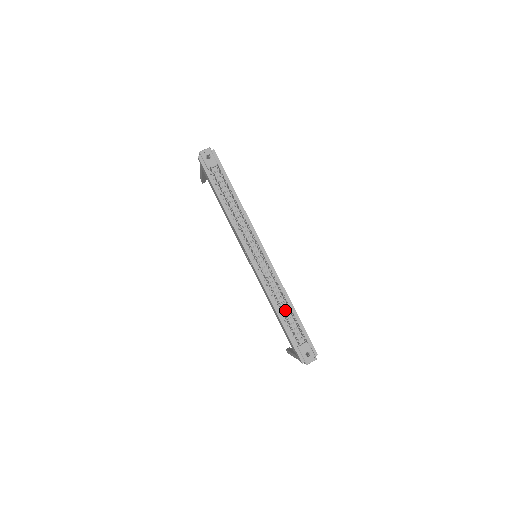
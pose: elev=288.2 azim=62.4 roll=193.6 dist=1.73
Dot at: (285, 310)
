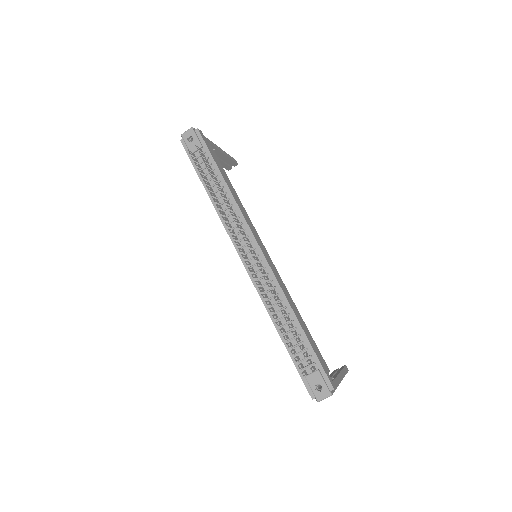
Dot at: occluded
